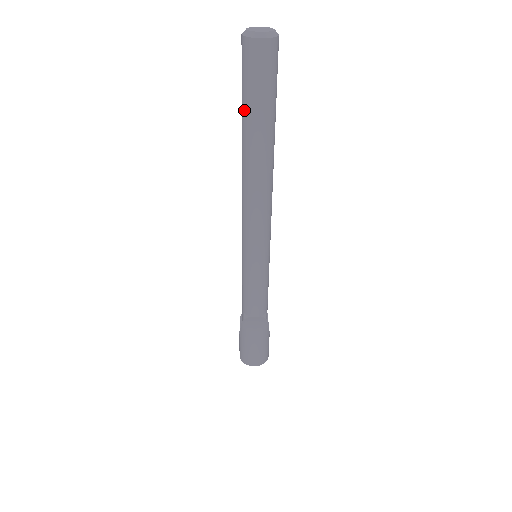
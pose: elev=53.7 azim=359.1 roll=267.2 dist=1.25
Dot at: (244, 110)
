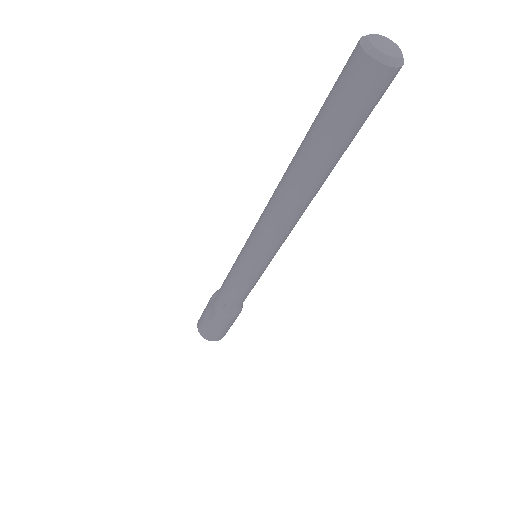
Dot at: (327, 136)
